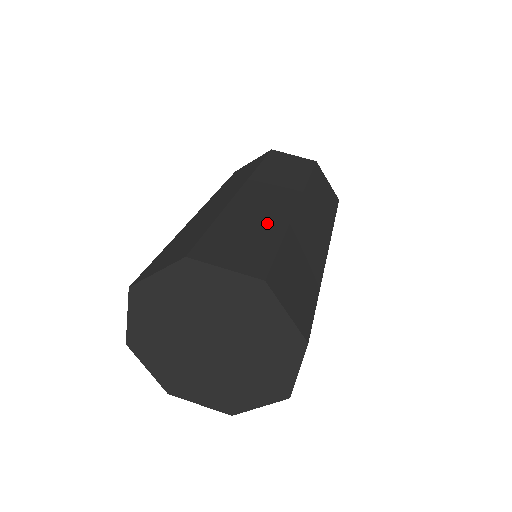
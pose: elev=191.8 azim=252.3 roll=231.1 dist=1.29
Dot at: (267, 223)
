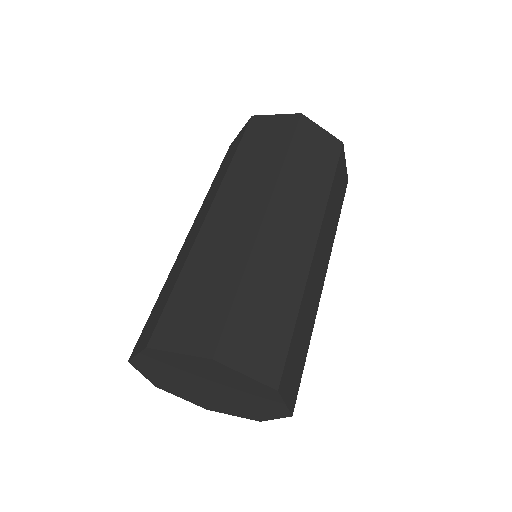
Dot at: (227, 263)
